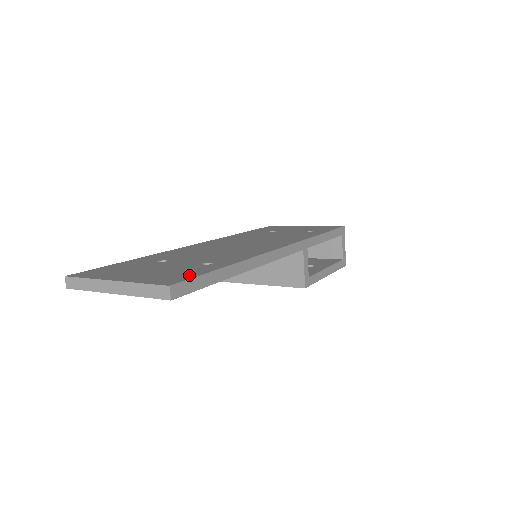
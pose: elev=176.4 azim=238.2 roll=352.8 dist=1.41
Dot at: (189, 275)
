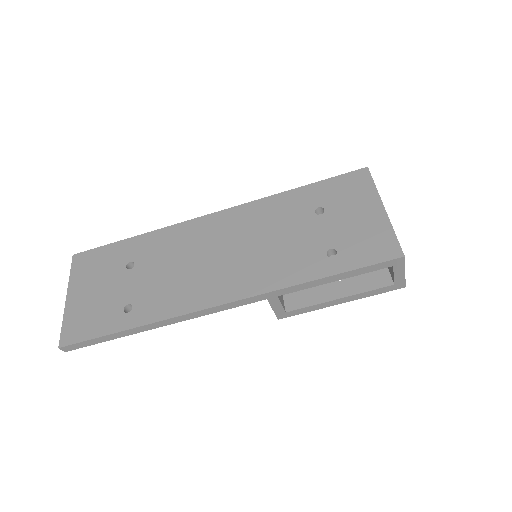
Dot at: (87, 333)
